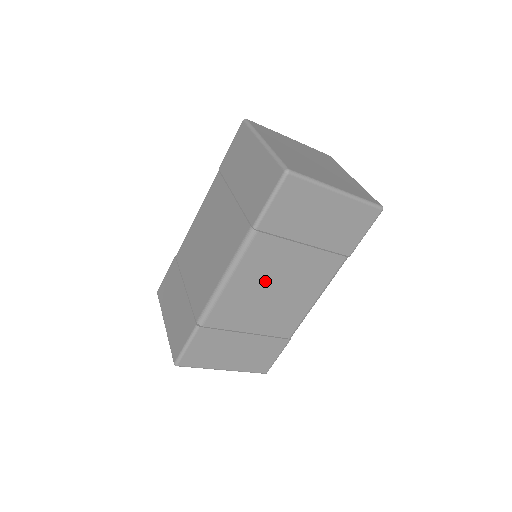
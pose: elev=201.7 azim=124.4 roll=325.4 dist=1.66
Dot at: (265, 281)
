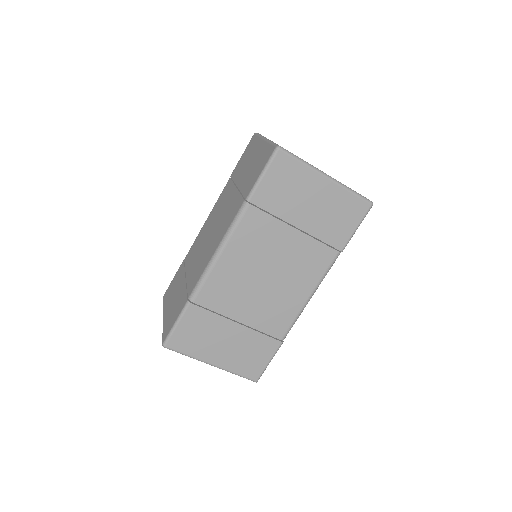
Dot at: (256, 262)
